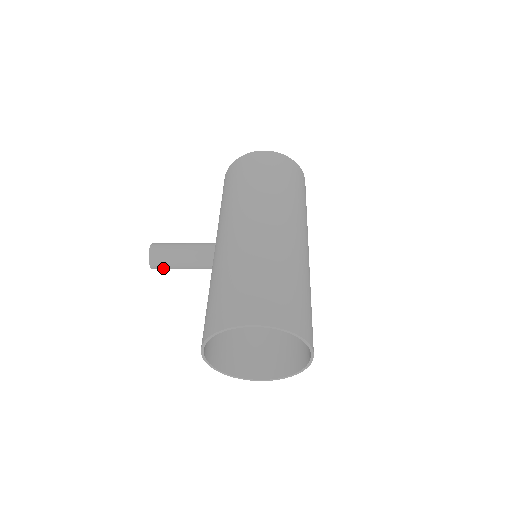
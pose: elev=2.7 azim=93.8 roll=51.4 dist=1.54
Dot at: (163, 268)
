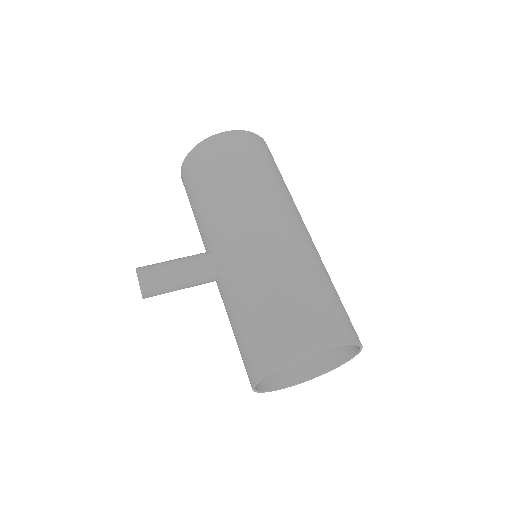
Dot at: occluded
